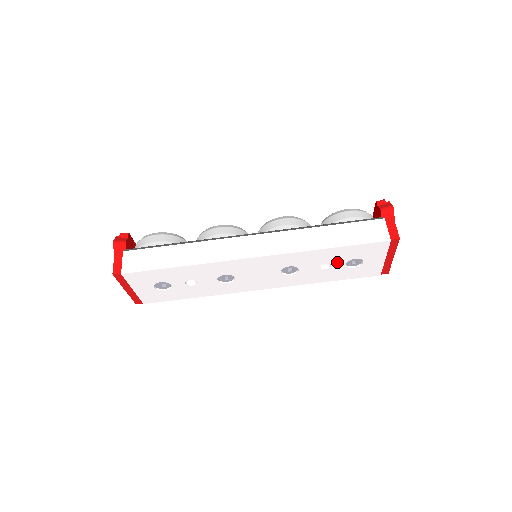
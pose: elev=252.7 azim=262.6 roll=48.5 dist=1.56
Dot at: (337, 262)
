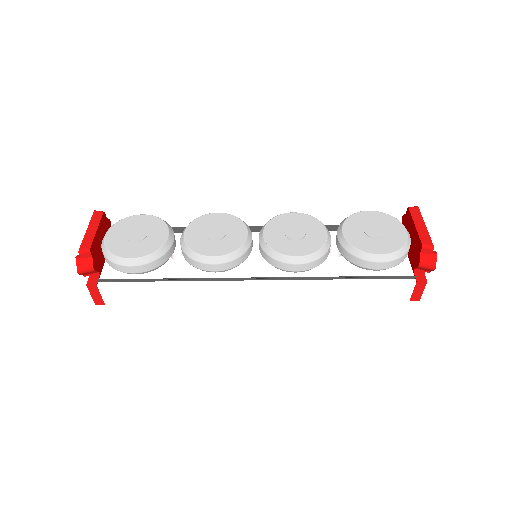
Dot at: occluded
